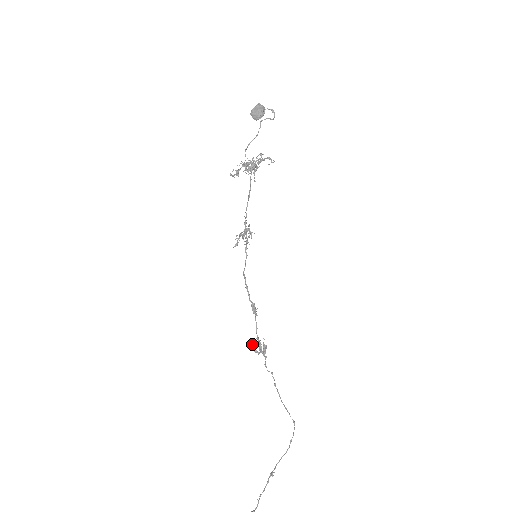
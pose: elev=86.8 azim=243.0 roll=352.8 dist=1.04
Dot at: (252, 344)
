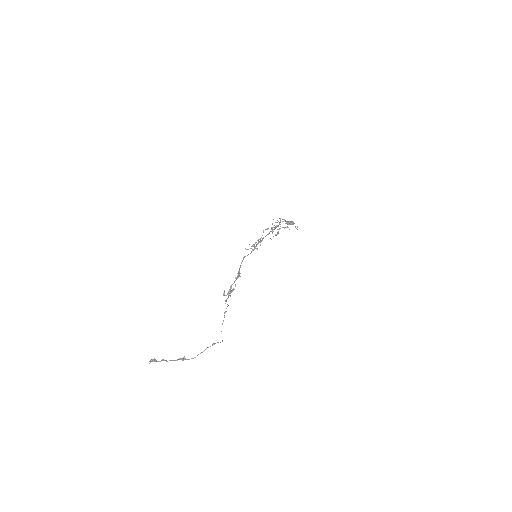
Dot at: occluded
